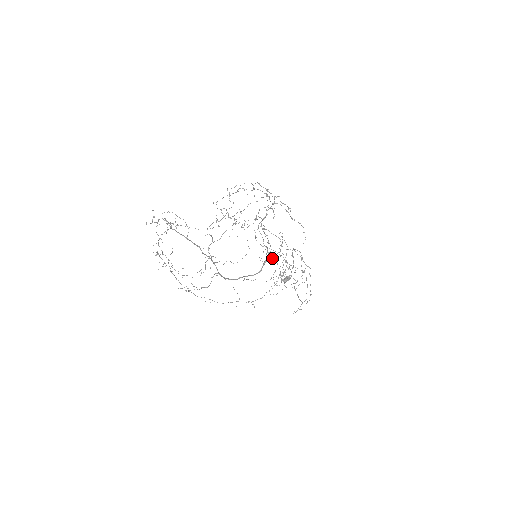
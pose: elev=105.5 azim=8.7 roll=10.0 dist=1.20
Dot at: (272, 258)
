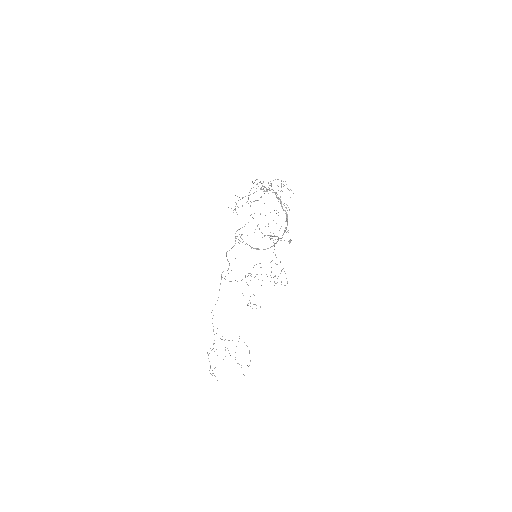
Dot at: occluded
